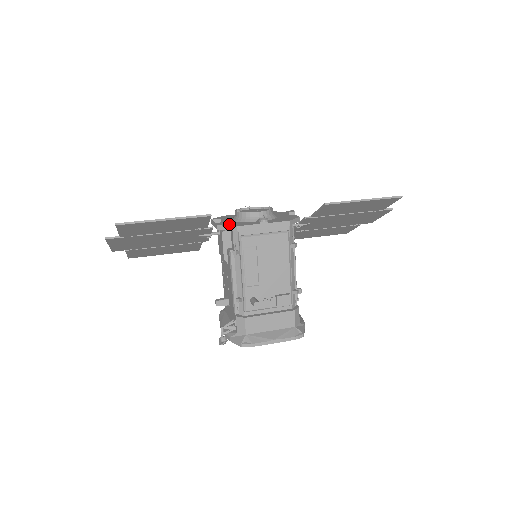
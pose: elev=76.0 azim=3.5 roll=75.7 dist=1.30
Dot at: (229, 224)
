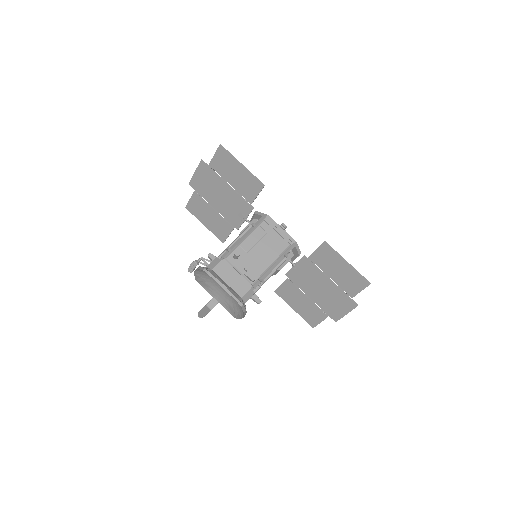
Dot at: occluded
